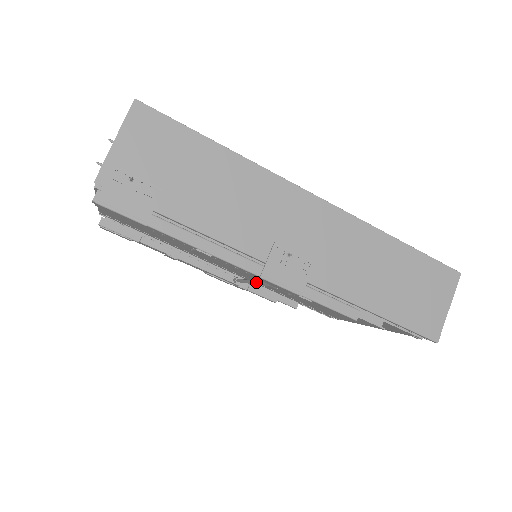
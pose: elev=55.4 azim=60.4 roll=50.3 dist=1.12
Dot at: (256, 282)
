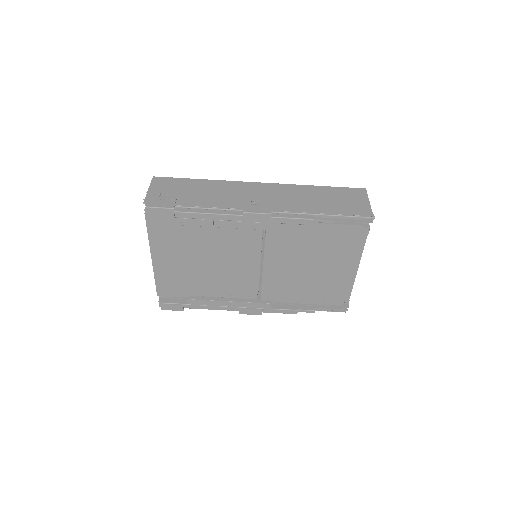
Dot at: occluded
